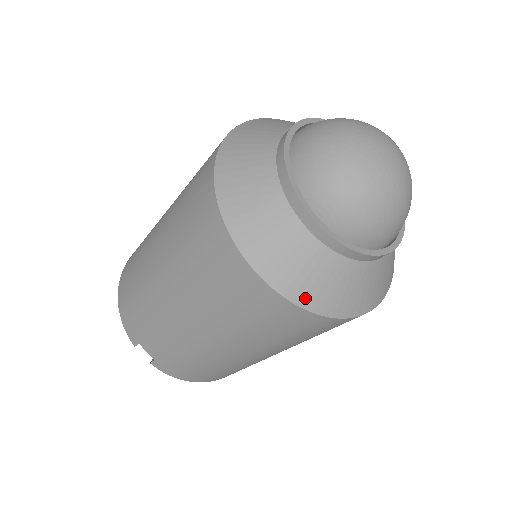
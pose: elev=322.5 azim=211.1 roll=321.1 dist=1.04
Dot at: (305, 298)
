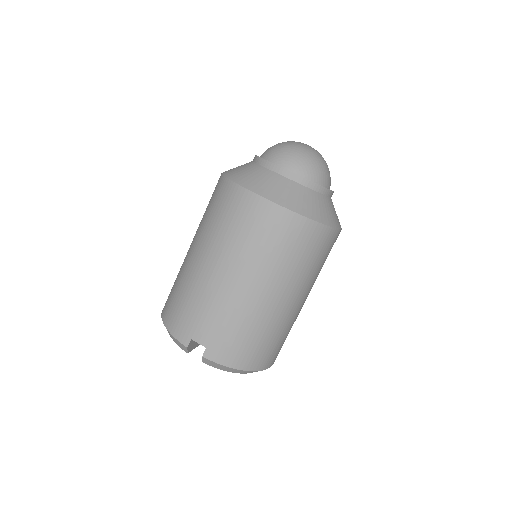
Dot at: (296, 208)
